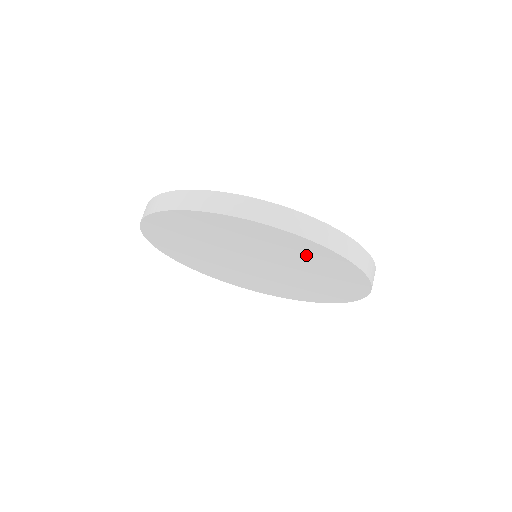
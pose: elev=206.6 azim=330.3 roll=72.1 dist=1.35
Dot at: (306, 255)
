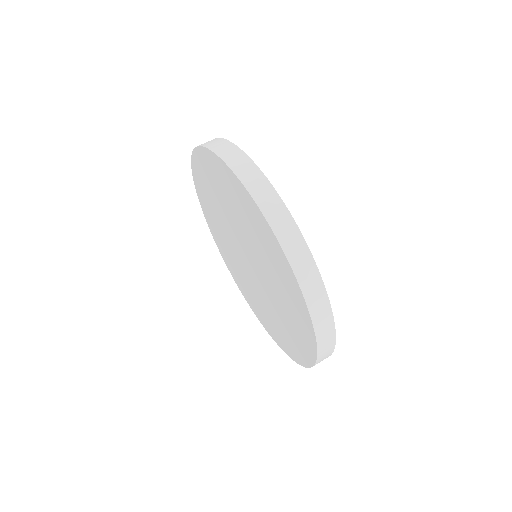
Dot at: (294, 312)
